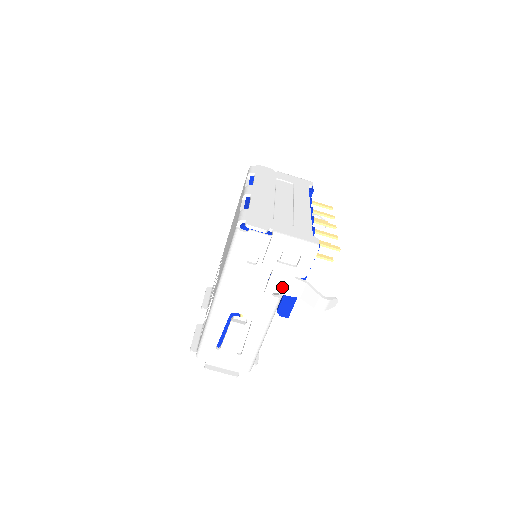
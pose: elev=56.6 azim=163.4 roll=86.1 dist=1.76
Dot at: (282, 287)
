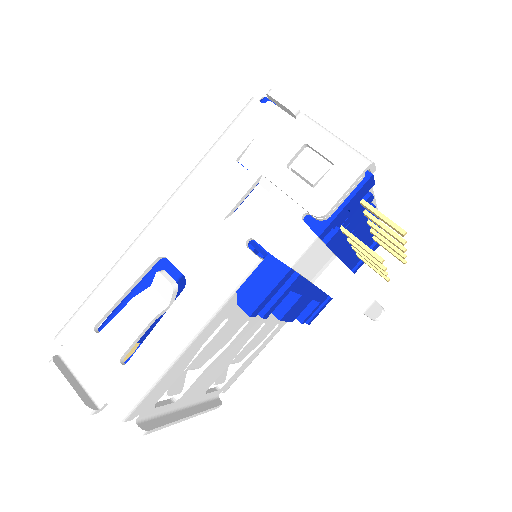
Dot at: (271, 231)
